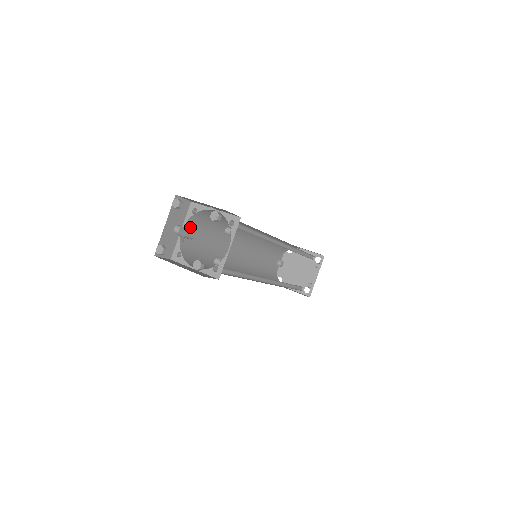
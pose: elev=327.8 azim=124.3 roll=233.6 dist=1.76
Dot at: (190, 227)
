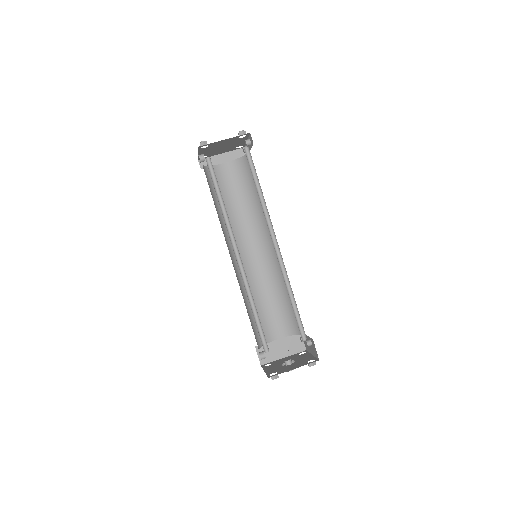
Dot at: occluded
